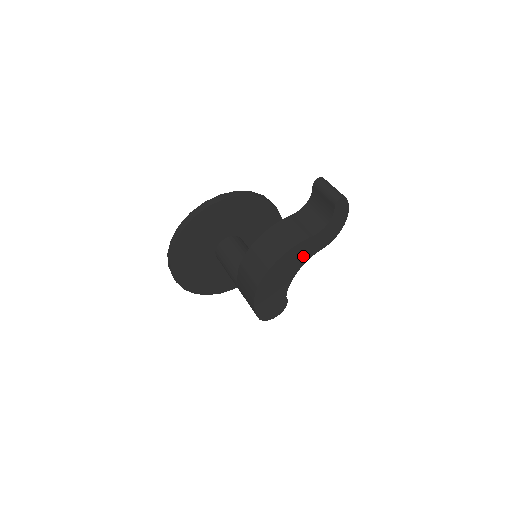
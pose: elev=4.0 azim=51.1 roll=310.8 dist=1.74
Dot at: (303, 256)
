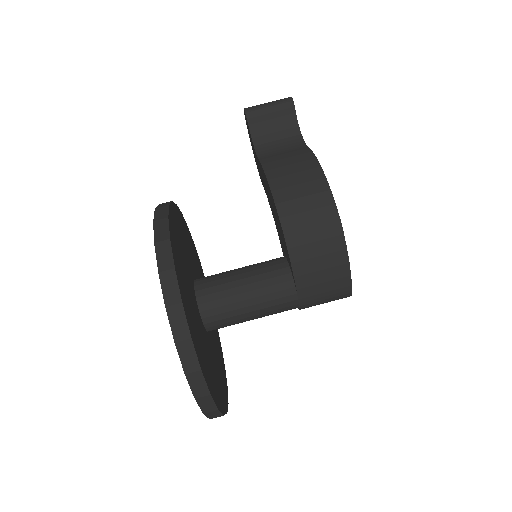
Dot at: occluded
